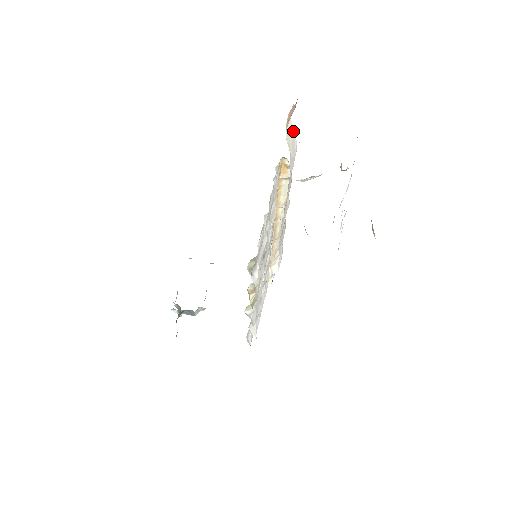
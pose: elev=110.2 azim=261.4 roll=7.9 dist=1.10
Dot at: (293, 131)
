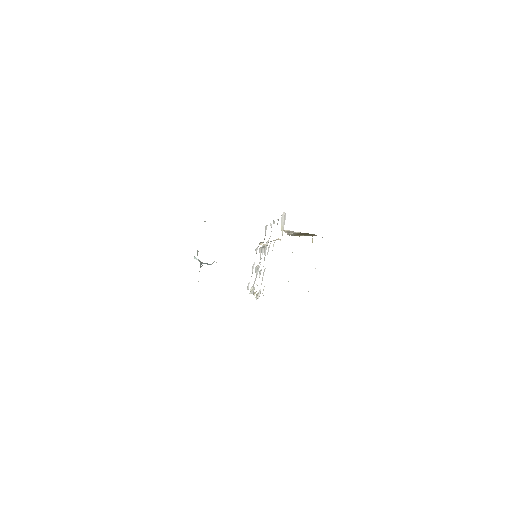
Dot at: (285, 214)
